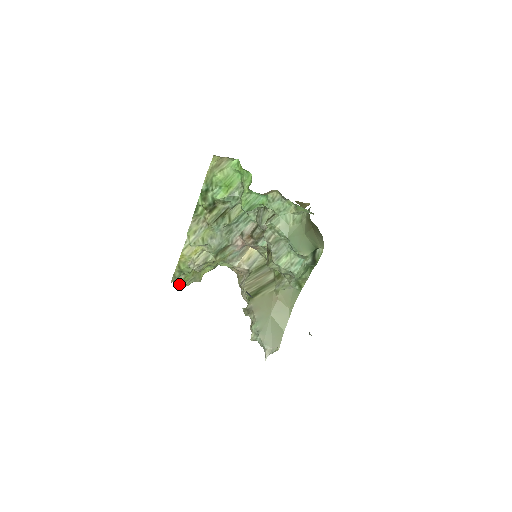
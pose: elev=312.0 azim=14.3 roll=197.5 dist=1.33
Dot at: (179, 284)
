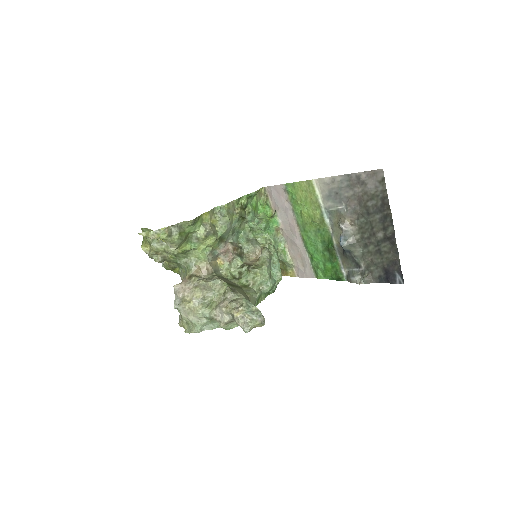
Dot at: (171, 233)
